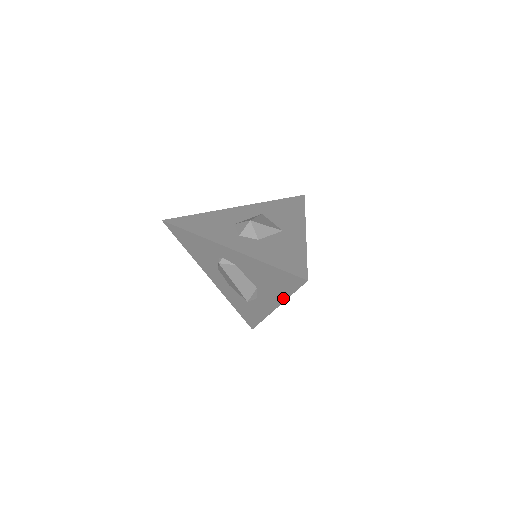
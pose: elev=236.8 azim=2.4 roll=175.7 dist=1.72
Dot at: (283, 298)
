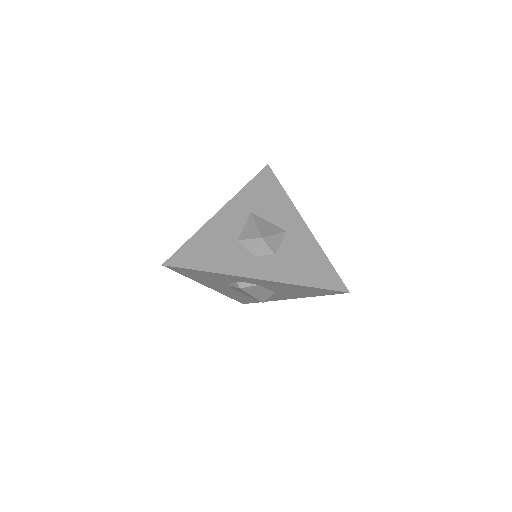
Dot at: (306, 296)
